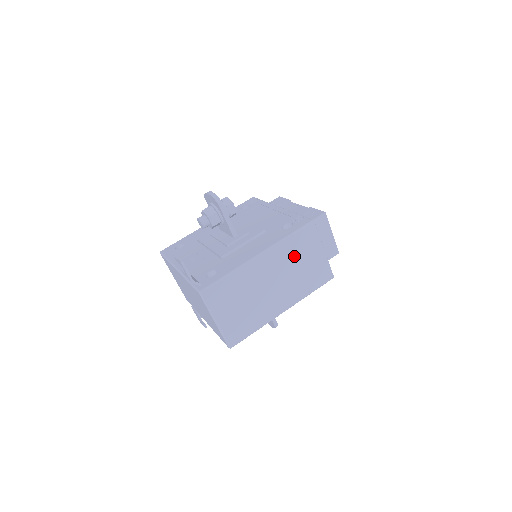
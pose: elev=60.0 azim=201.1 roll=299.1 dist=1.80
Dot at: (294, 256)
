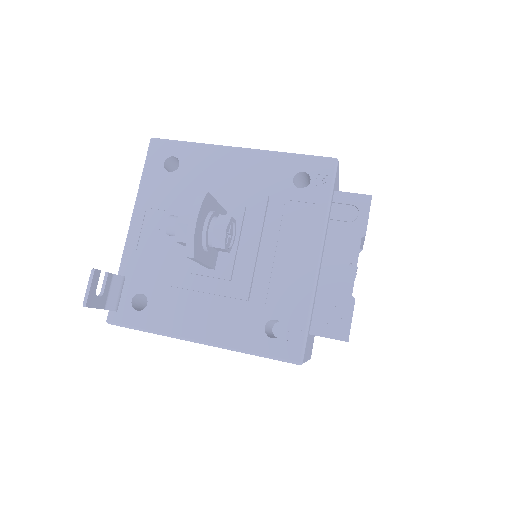
Dot at: occluded
